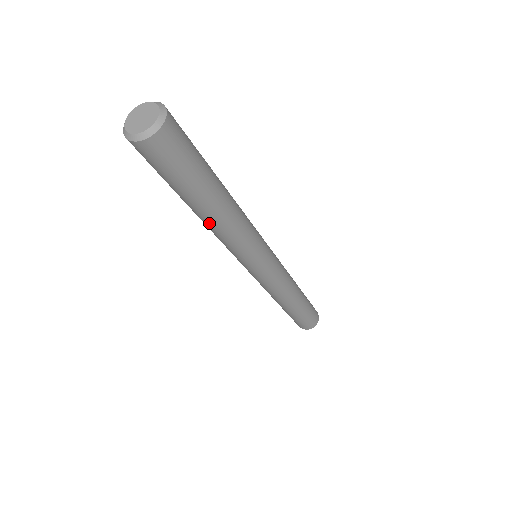
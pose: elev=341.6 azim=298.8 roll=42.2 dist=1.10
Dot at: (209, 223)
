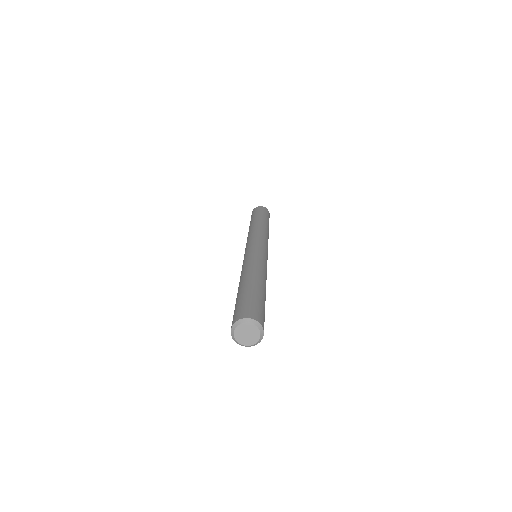
Dot at: occluded
